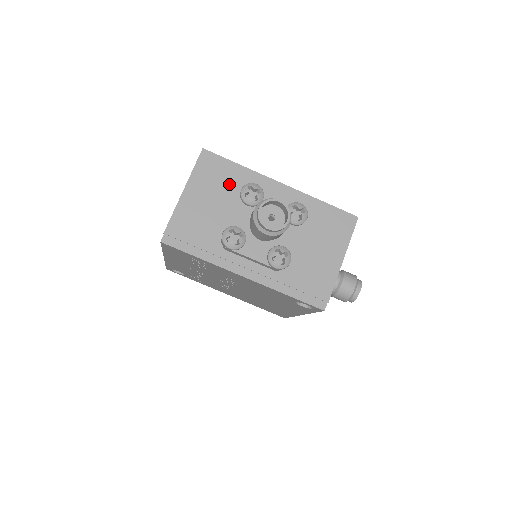
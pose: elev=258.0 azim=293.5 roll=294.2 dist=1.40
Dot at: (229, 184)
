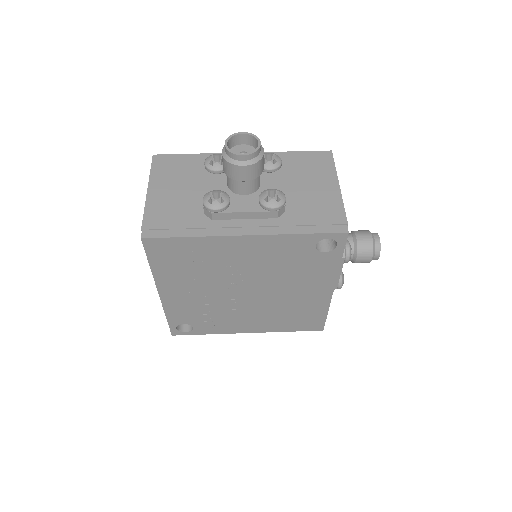
Dot at: (191, 170)
